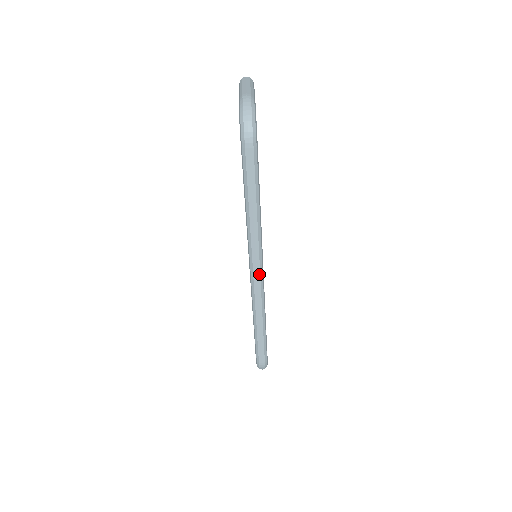
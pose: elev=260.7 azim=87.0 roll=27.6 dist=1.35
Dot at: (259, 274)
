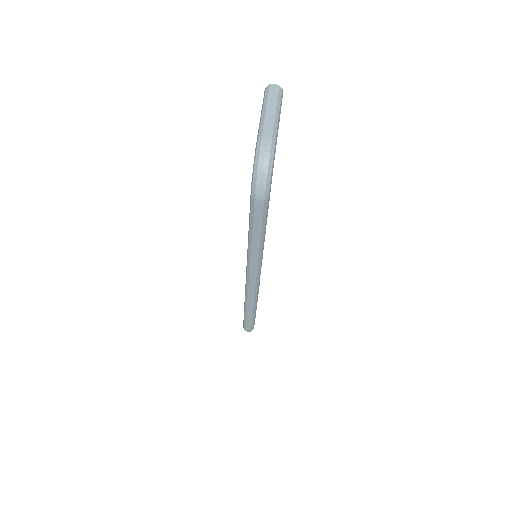
Dot at: (255, 284)
